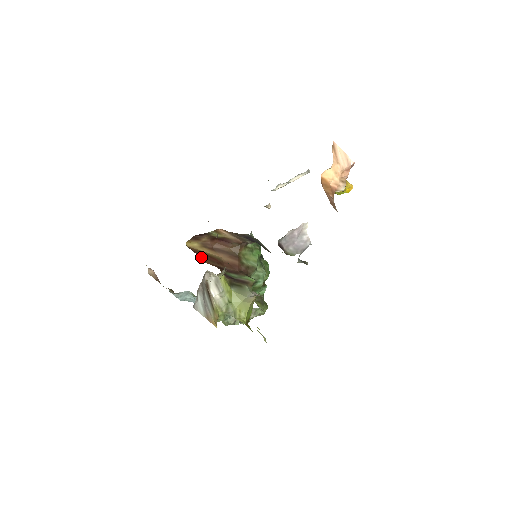
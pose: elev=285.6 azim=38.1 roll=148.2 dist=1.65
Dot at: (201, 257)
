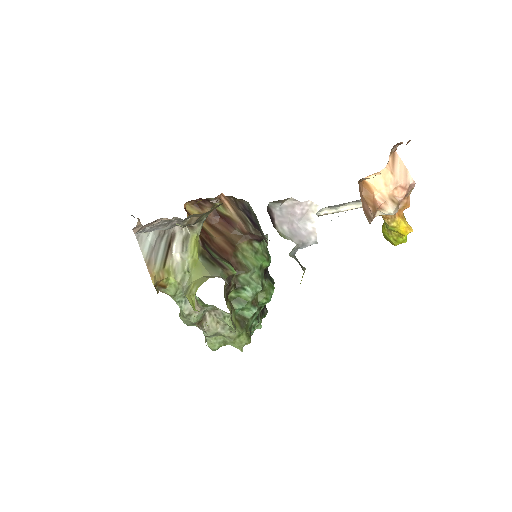
Dot at: occluded
